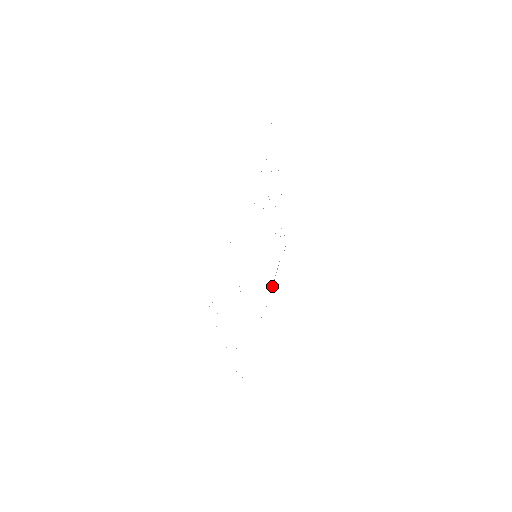
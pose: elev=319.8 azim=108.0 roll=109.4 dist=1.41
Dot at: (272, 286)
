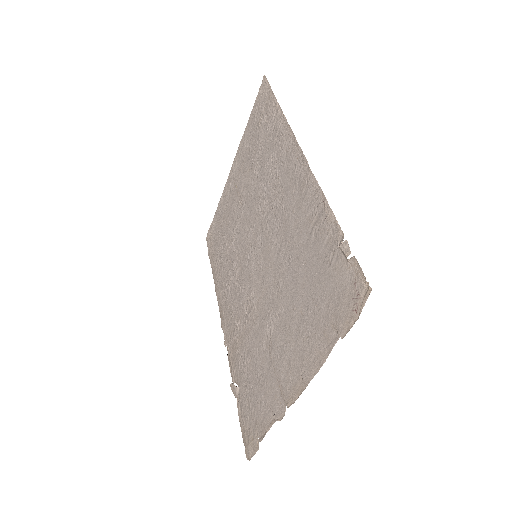
Dot at: (277, 419)
